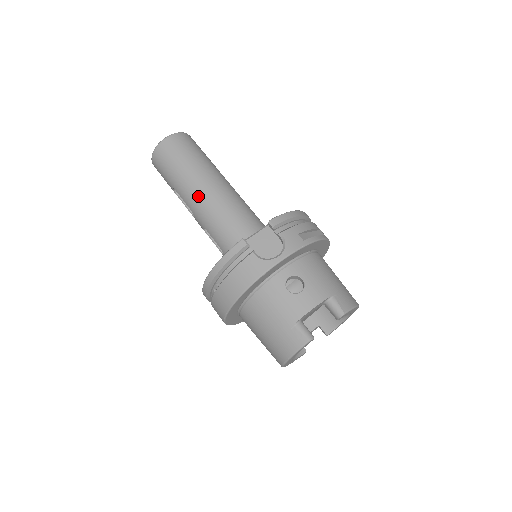
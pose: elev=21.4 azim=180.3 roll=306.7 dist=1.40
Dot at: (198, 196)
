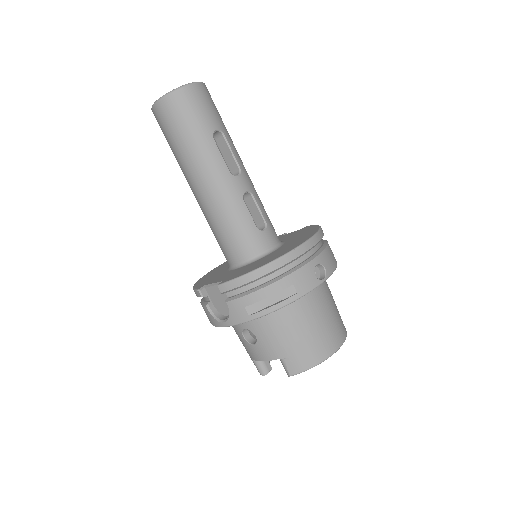
Dot at: occluded
